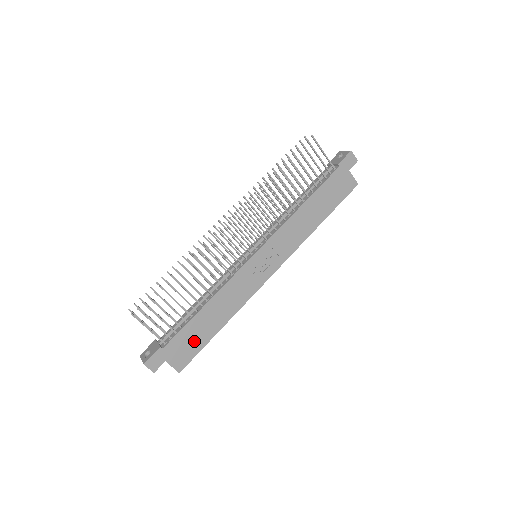
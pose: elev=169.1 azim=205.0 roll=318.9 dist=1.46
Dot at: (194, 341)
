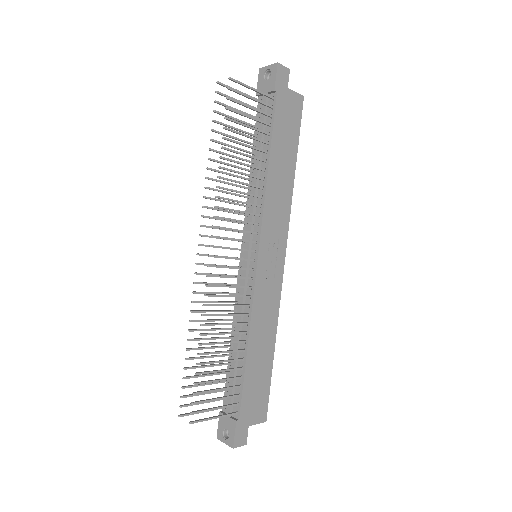
Dot at: (260, 386)
